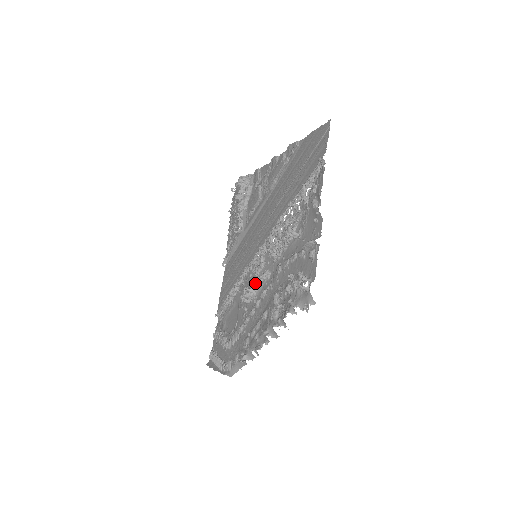
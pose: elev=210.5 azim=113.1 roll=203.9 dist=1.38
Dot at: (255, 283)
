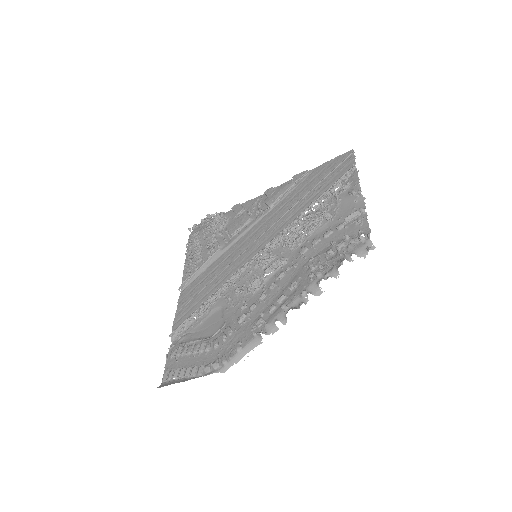
Dot at: (269, 268)
